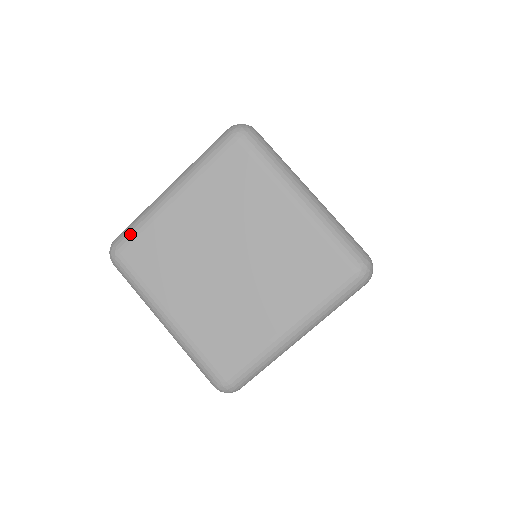
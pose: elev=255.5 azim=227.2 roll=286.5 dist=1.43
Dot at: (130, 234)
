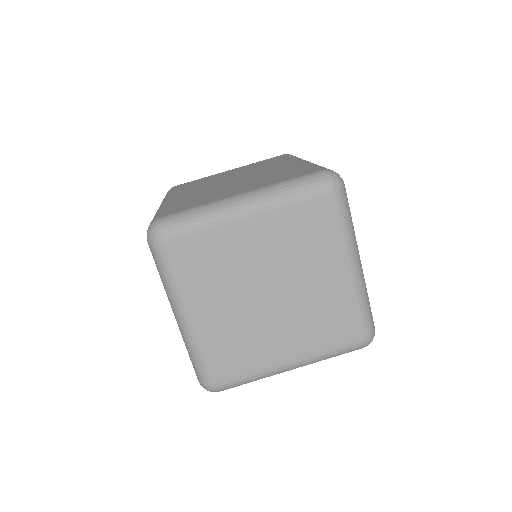
Dot at: (185, 227)
